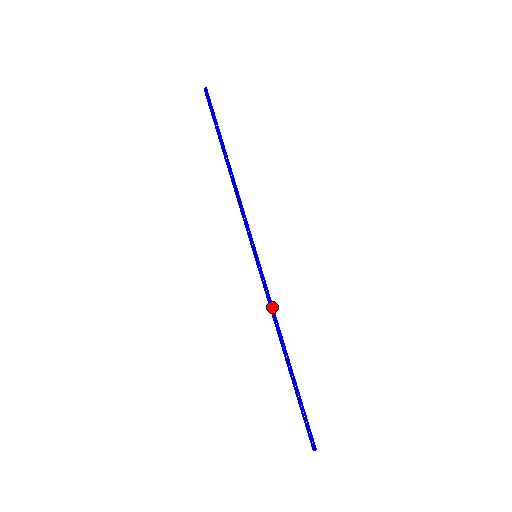
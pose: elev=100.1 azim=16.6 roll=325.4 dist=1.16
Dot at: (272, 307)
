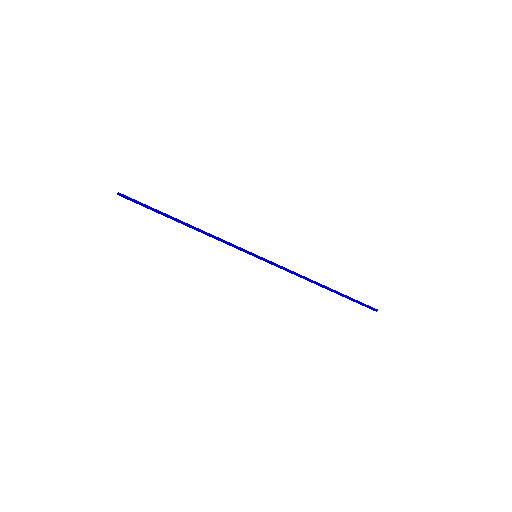
Dot at: (292, 272)
